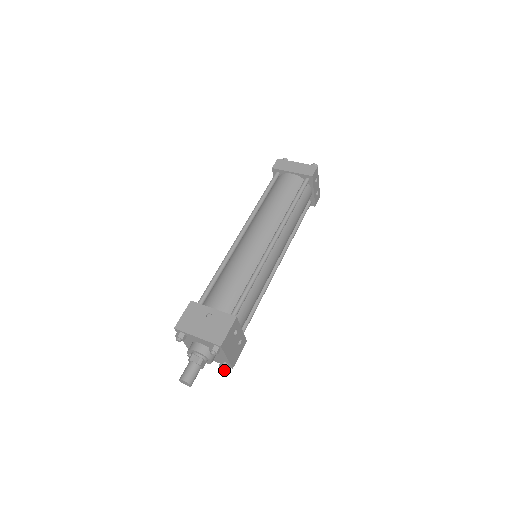
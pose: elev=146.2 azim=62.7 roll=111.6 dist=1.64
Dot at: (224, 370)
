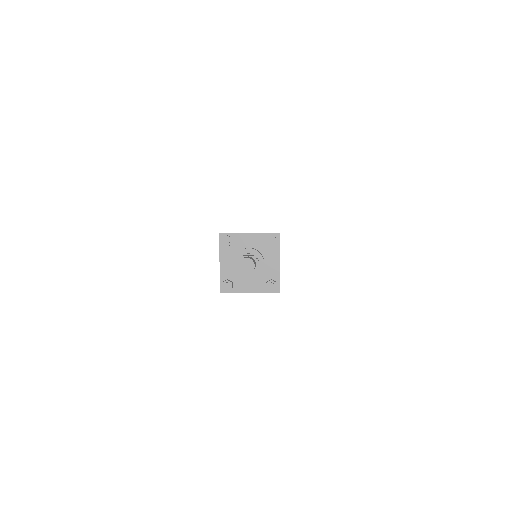
Dot at: (274, 285)
